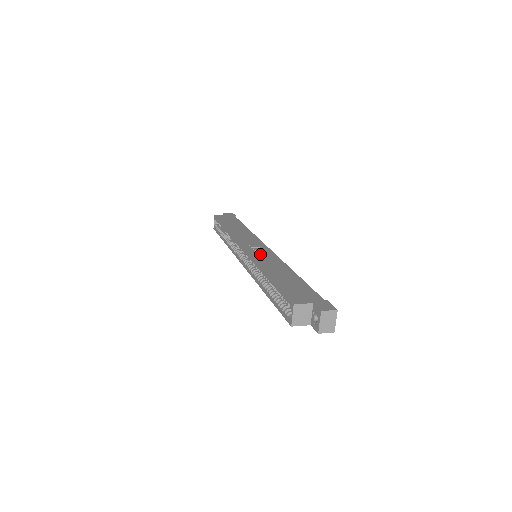
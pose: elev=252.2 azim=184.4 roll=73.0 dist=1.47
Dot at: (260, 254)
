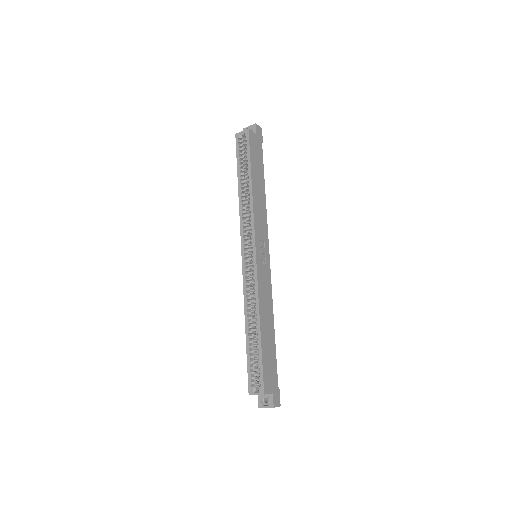
Dot at: (263, 276)
